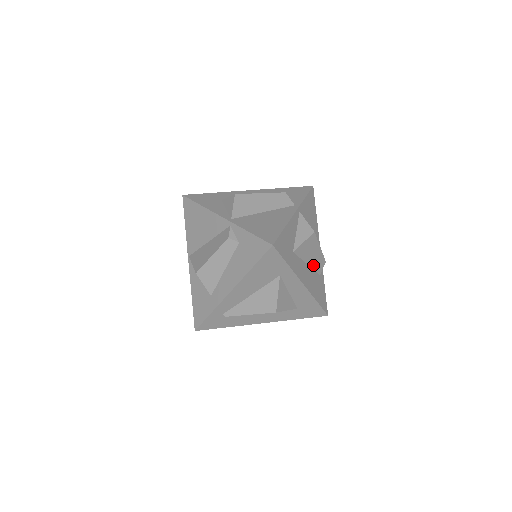
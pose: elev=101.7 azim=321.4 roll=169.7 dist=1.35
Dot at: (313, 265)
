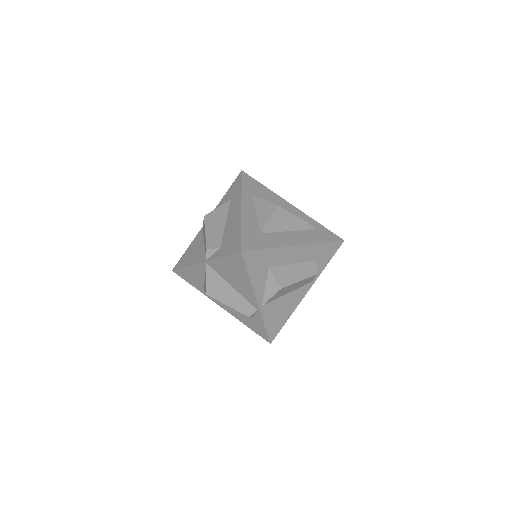
Dot at: occluded
